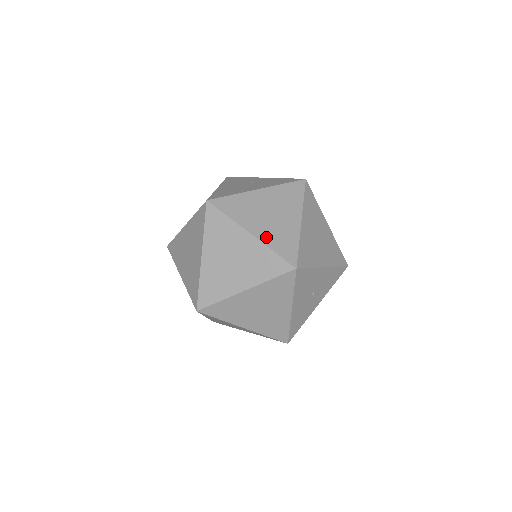
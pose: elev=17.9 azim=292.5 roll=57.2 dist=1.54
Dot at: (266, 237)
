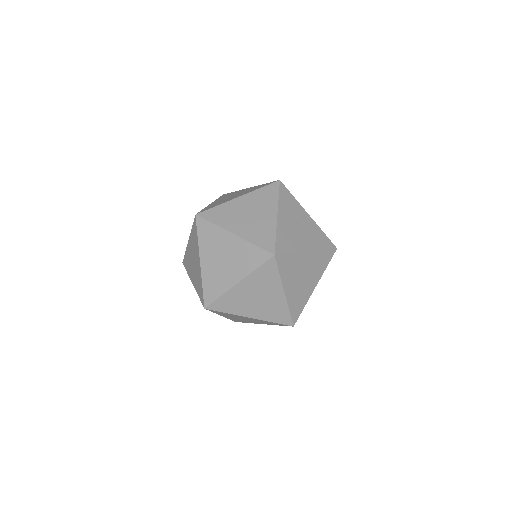
Dot at: occluded
